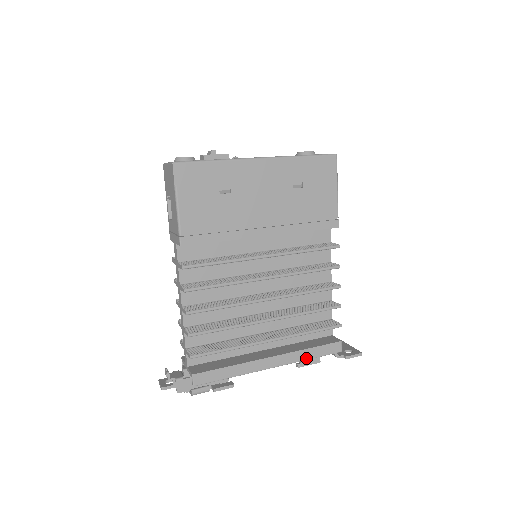
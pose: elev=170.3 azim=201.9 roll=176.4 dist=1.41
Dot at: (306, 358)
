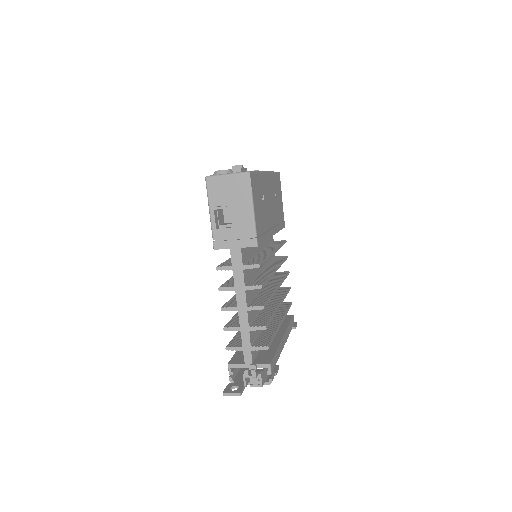
Dot at: (289, 333)
